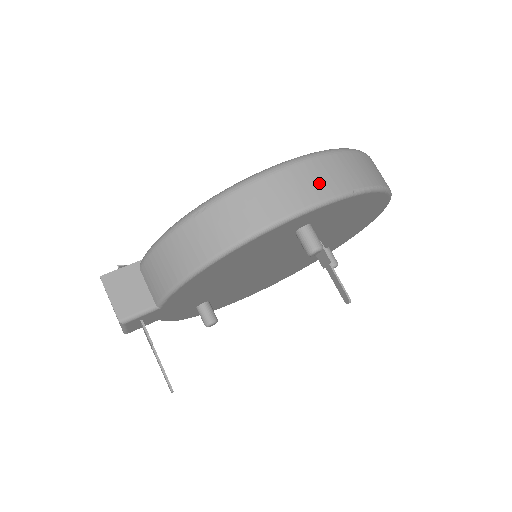
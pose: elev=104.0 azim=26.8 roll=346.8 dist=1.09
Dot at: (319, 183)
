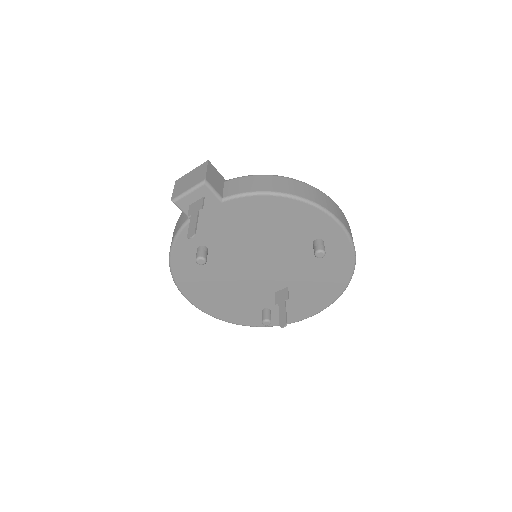
Dot at: (348, 226)
